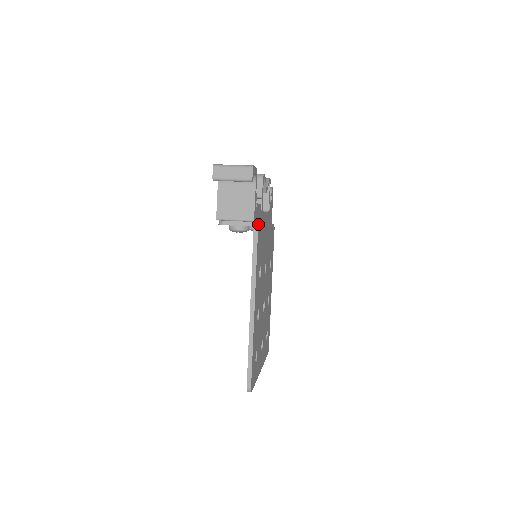
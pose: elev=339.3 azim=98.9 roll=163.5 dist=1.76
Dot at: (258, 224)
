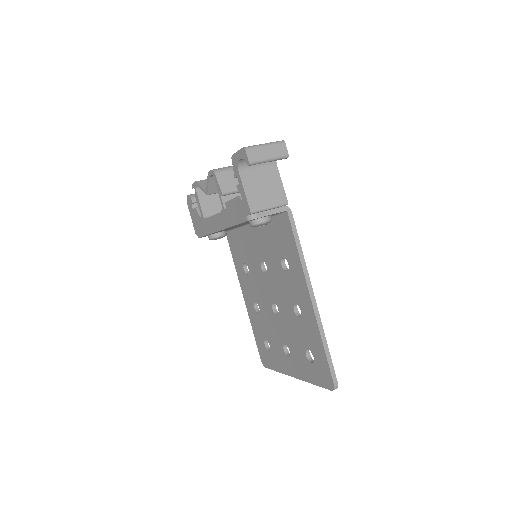
Dot at: occluded
